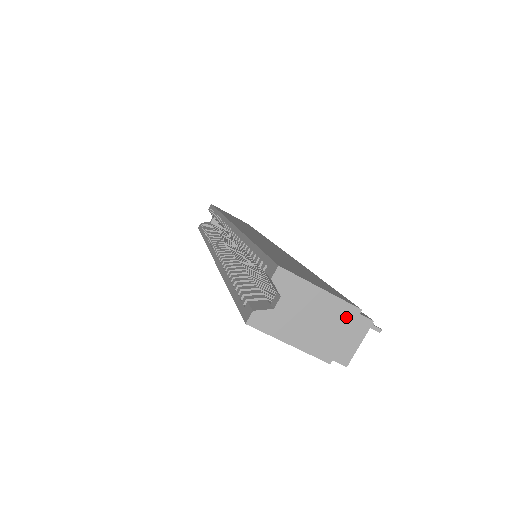
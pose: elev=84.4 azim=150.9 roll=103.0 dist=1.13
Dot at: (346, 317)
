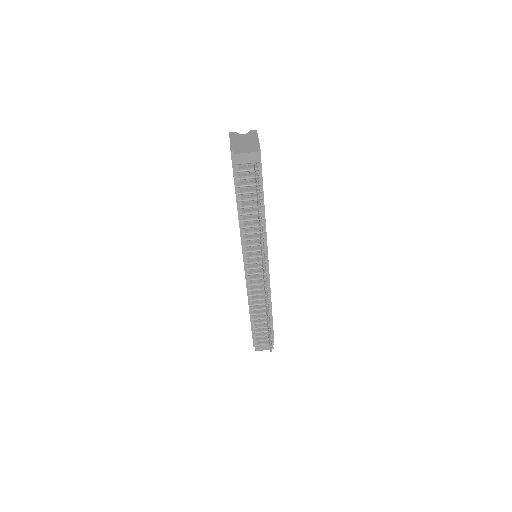
Dot at: (254, 146)
